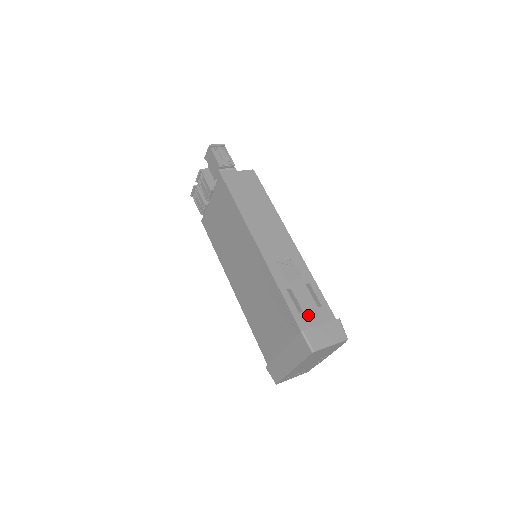
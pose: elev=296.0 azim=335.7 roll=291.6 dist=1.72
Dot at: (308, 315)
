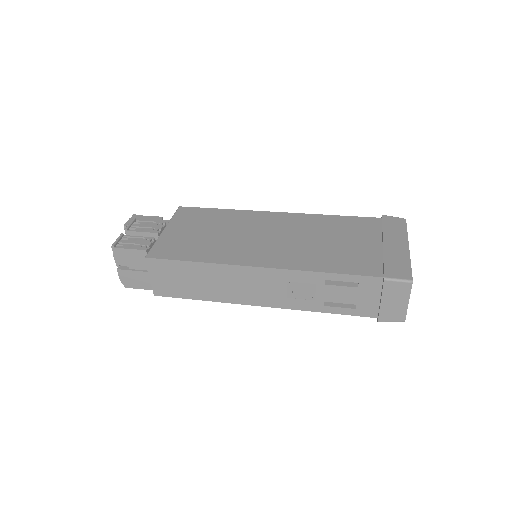
Dot at: occluded
